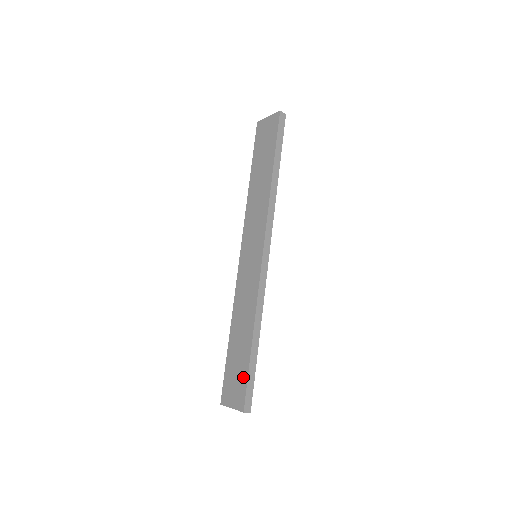
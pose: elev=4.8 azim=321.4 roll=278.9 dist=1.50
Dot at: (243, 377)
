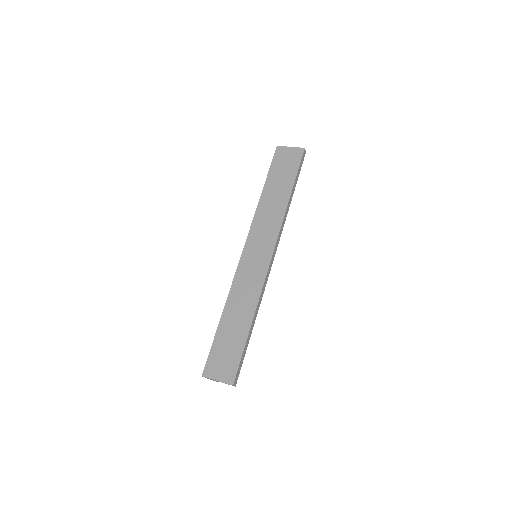
Dot at: (236, 355)
